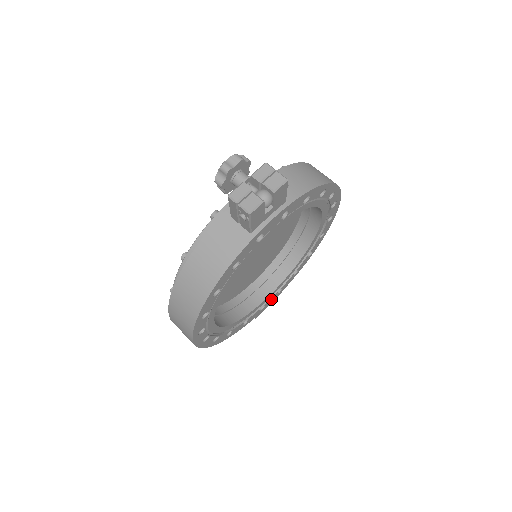
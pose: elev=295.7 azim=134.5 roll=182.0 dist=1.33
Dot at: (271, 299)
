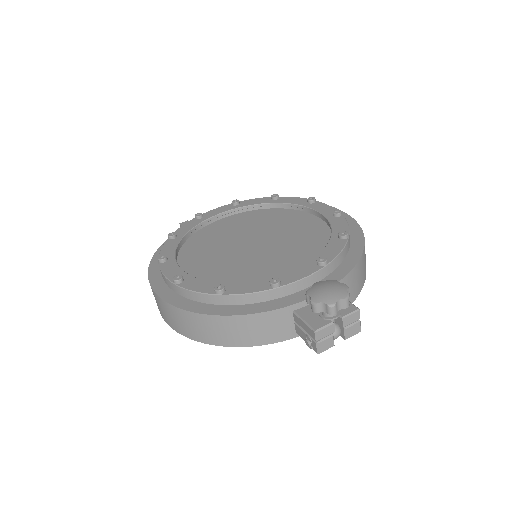
Dot at: occluded
